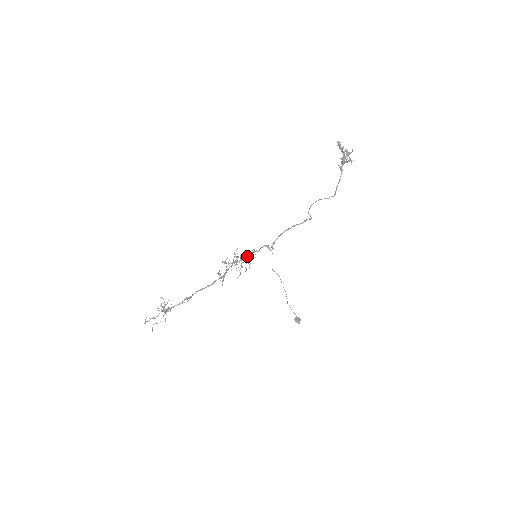
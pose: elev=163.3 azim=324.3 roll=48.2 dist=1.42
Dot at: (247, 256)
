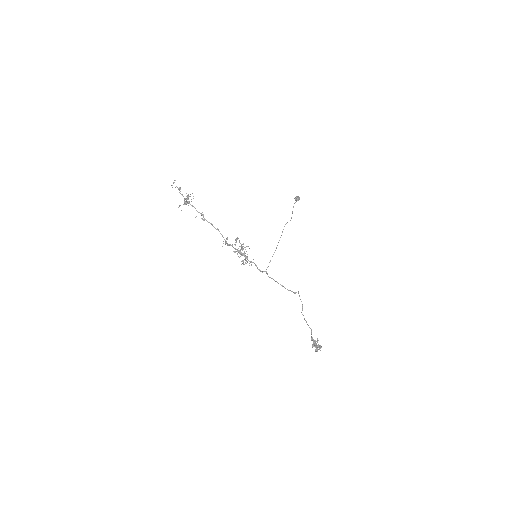
Dot at: (247, 258)
